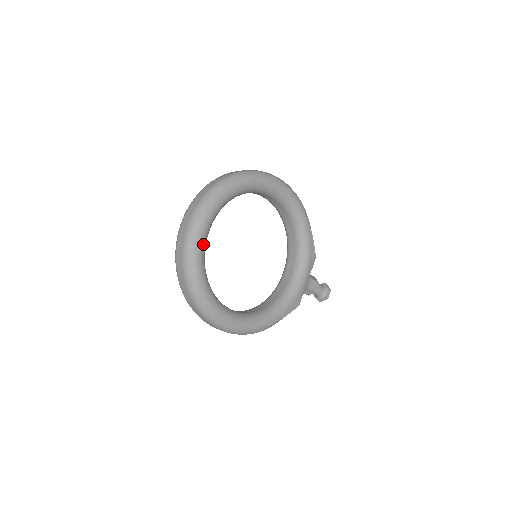
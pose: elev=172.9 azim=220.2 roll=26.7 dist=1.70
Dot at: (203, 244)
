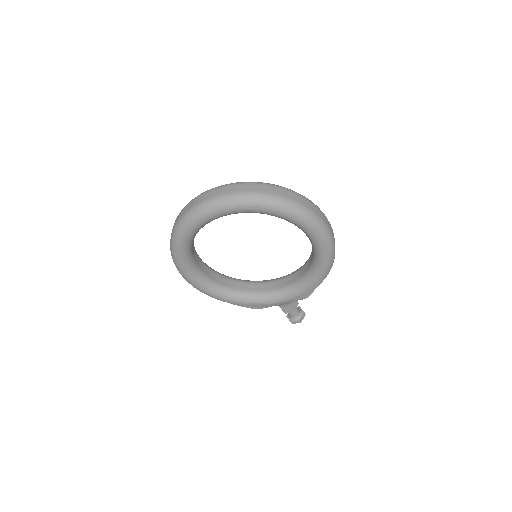
Dot at: (204, 222)
